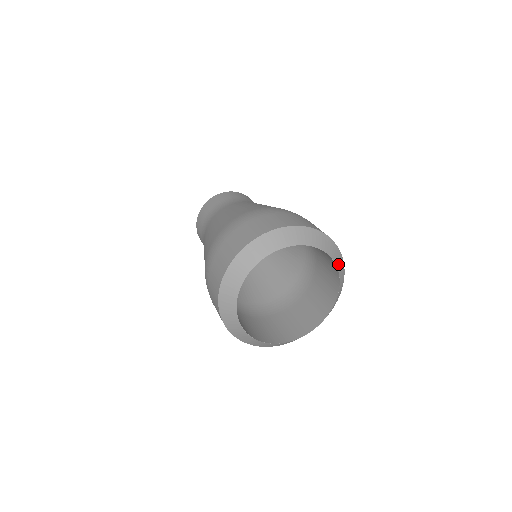
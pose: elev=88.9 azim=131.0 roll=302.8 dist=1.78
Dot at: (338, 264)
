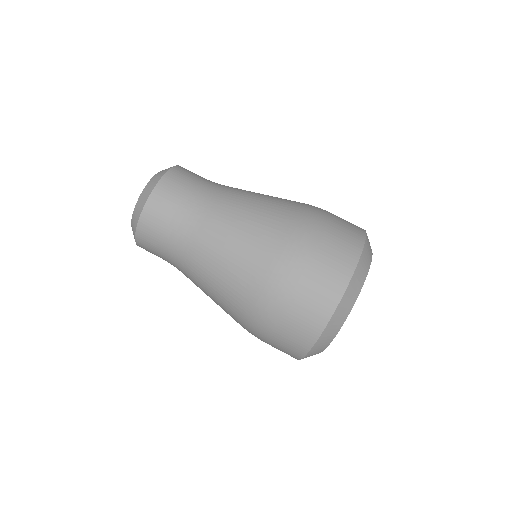
Dot at: occluded
